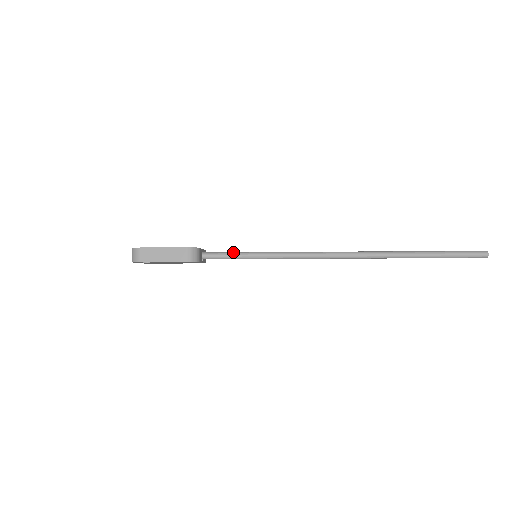
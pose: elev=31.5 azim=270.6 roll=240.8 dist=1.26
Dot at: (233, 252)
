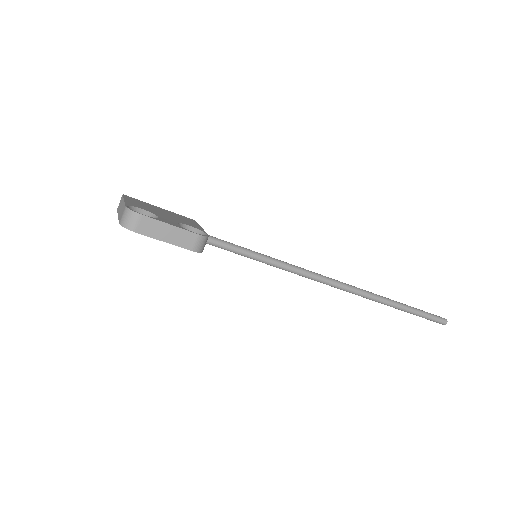
Dot at: (236, 245)
